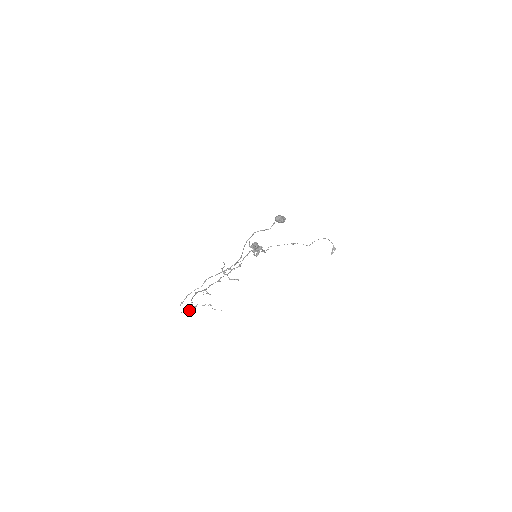
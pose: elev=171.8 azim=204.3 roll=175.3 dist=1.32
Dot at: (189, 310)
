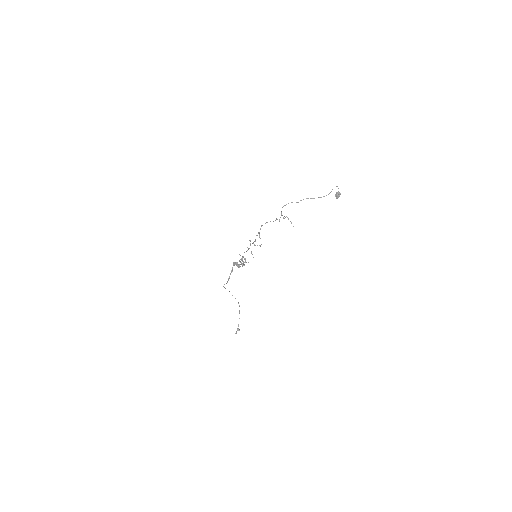
Dot at: occluded
